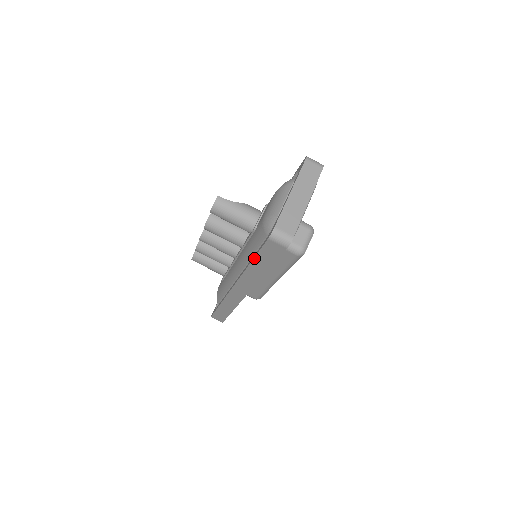
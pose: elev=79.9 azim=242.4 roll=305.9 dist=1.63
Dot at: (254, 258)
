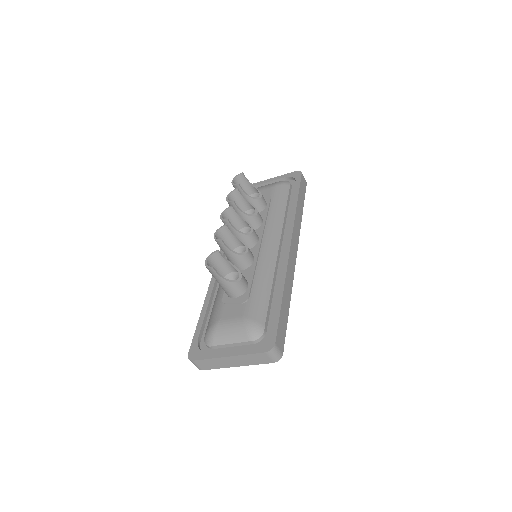
Dot at: (199, 318)
